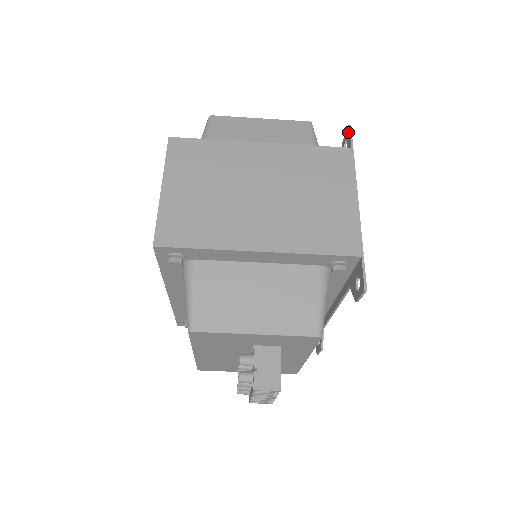
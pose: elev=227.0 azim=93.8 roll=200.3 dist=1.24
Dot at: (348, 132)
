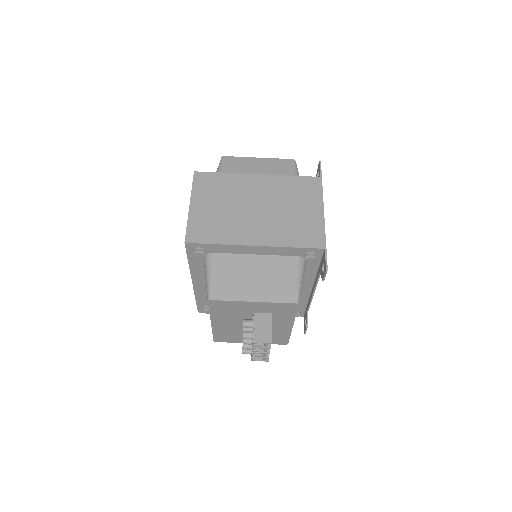
Dot at: (319, 166)
